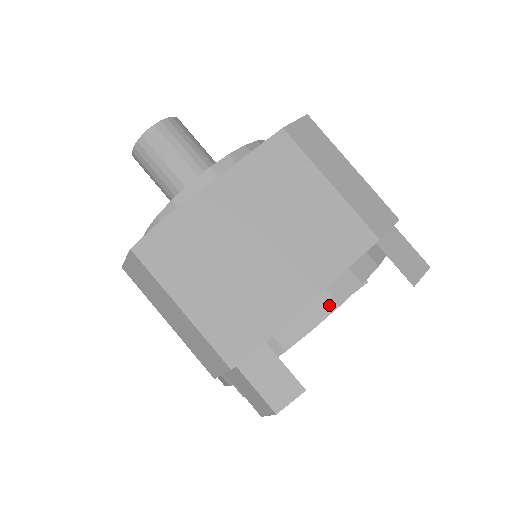
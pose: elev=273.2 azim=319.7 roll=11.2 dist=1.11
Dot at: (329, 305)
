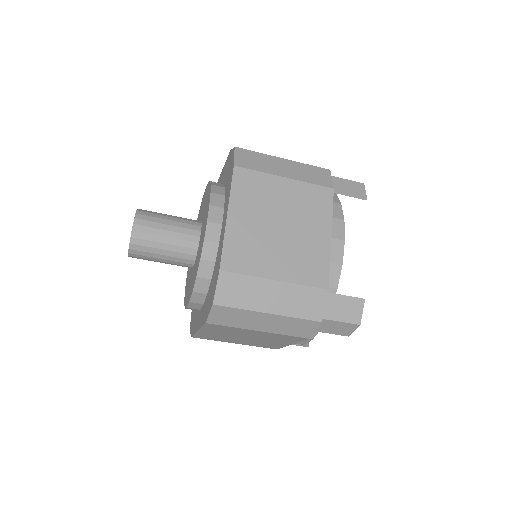
Dot at: (339, 245)
